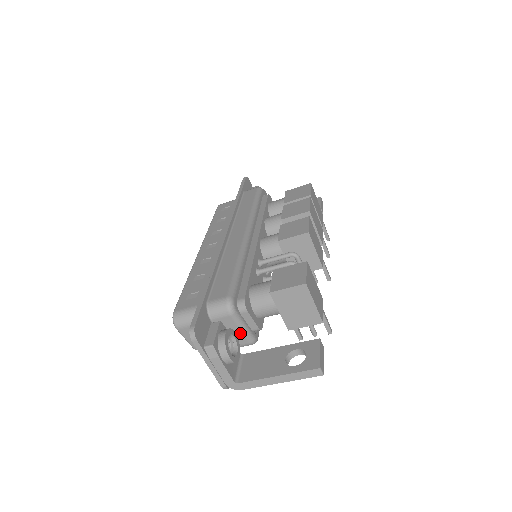
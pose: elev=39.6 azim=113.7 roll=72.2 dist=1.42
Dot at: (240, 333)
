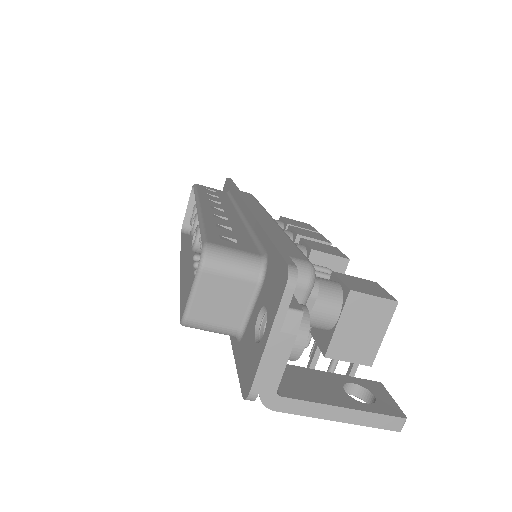
Dot at: occluded
